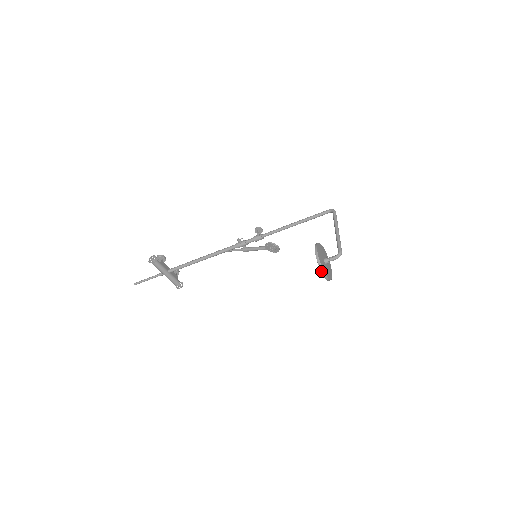
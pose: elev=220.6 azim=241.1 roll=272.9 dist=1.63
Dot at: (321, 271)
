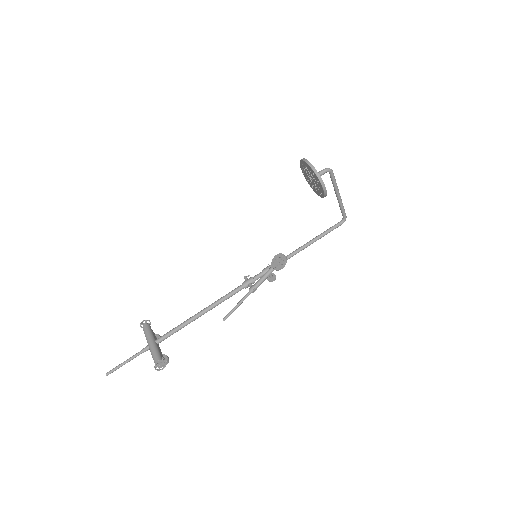
Dot at: (302, 160)
